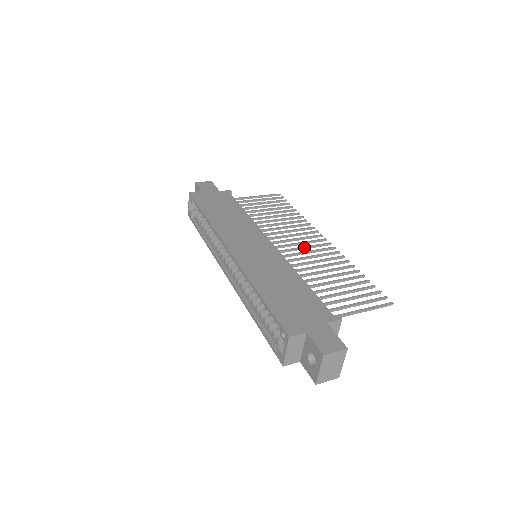
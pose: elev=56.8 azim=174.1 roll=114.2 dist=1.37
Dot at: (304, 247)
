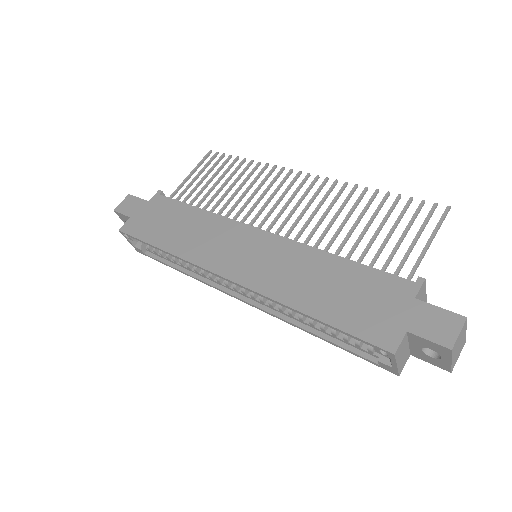
Dot at: (297, 205)
